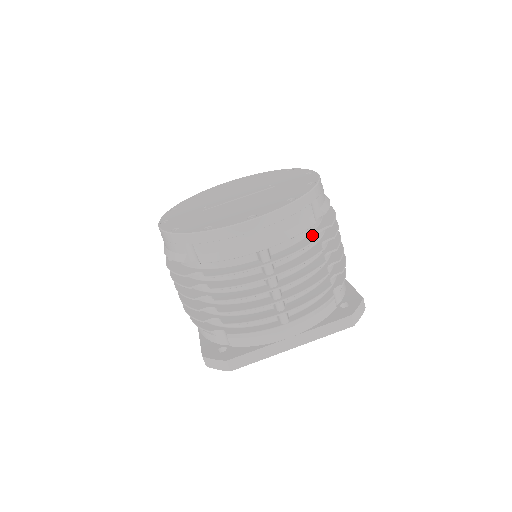
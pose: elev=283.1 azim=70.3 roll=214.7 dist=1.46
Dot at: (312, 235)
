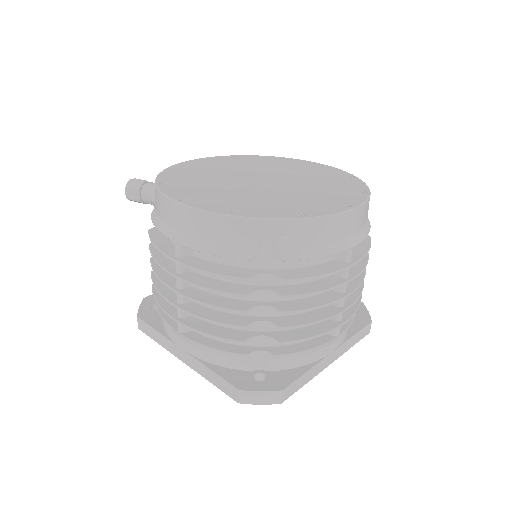
Dot at: occluded
